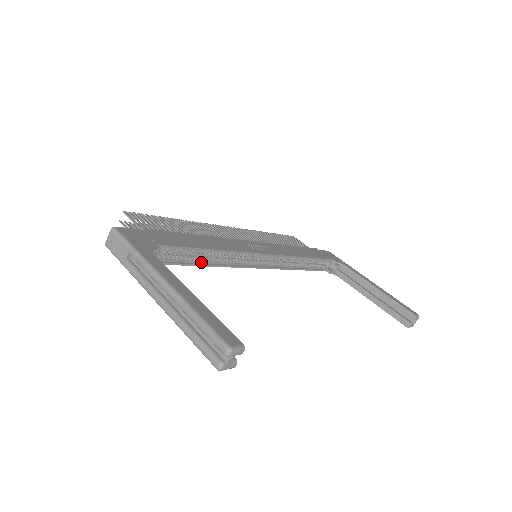
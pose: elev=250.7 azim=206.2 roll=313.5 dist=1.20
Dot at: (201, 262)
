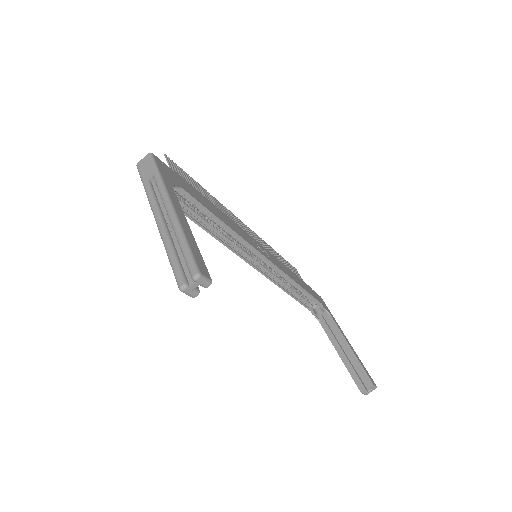
Dot at: (207, 228)
